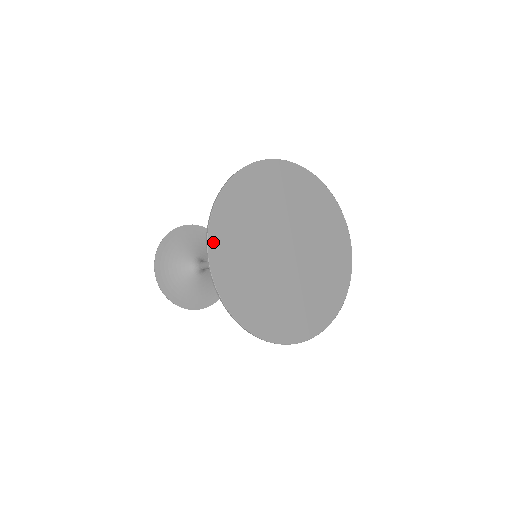
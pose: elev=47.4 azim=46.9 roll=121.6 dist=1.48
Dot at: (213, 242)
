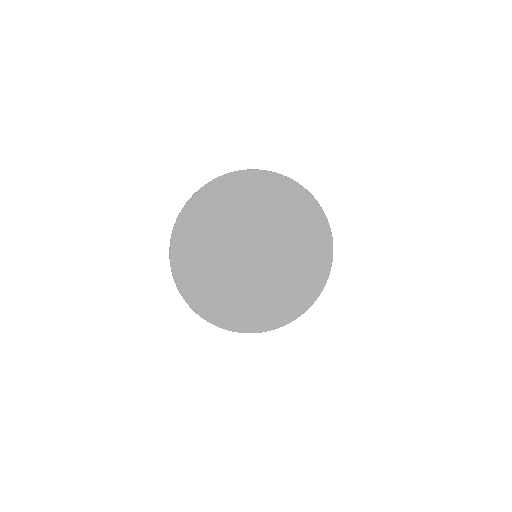
Dot at: (185, 291)
